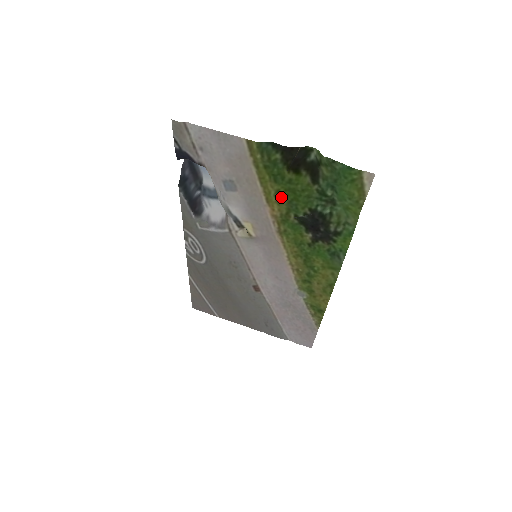
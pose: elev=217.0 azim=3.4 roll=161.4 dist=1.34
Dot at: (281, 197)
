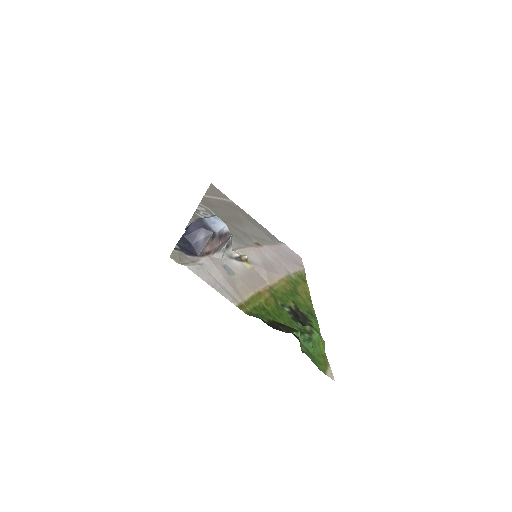
Dot at: (270, 304)
